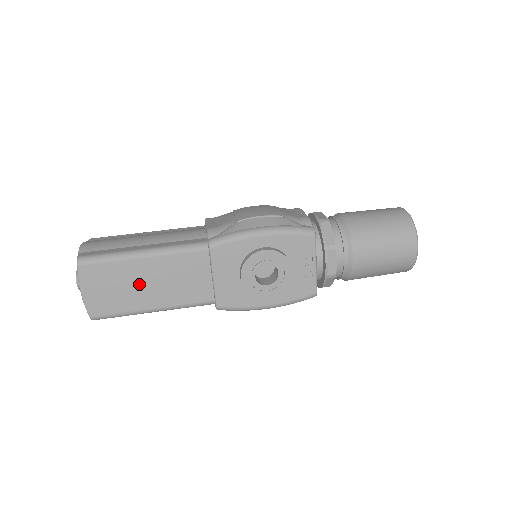
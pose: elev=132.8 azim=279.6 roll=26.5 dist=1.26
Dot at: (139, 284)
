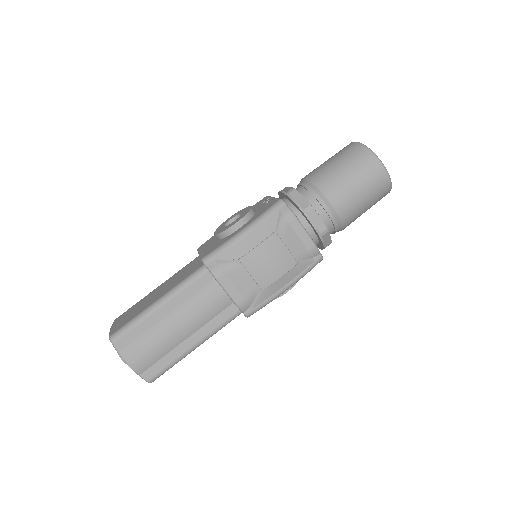
Dot at: occluded
